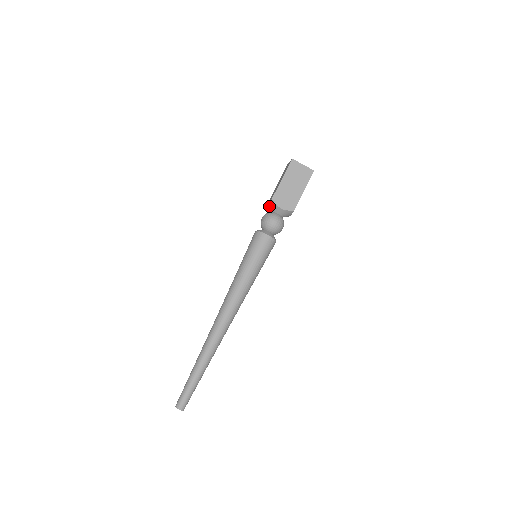
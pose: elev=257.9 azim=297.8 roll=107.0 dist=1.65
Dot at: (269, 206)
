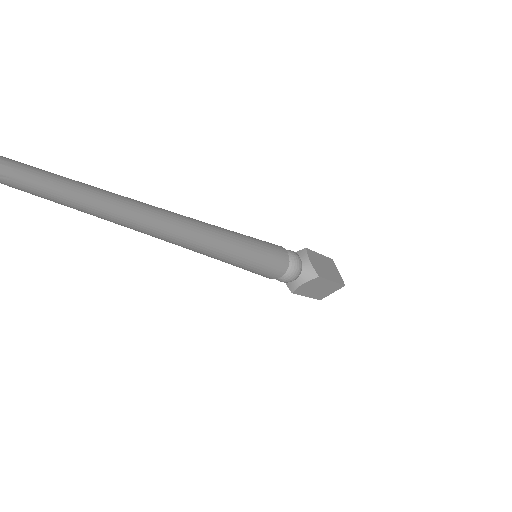
Dot at: occluded
